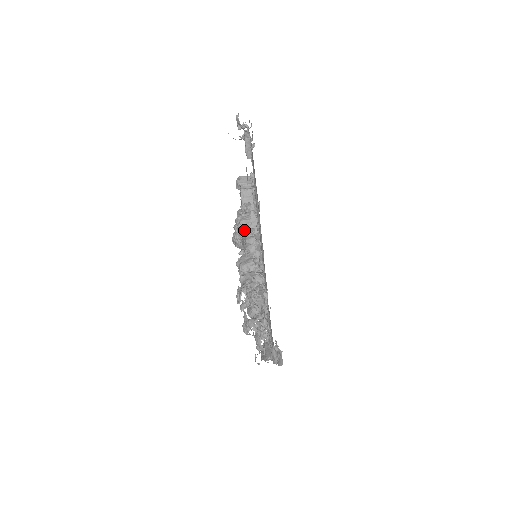
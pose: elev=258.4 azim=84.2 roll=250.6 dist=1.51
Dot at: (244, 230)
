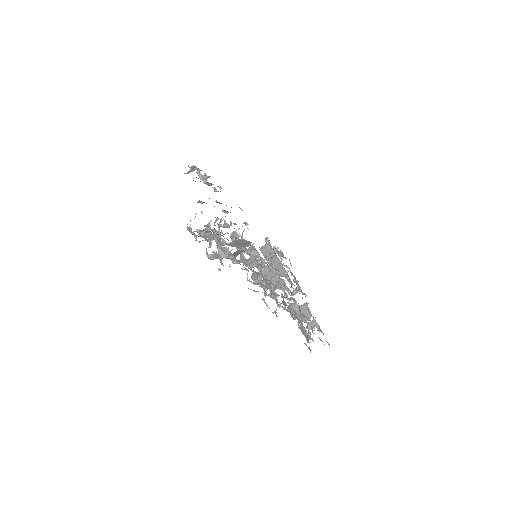
Dot at: occluded
